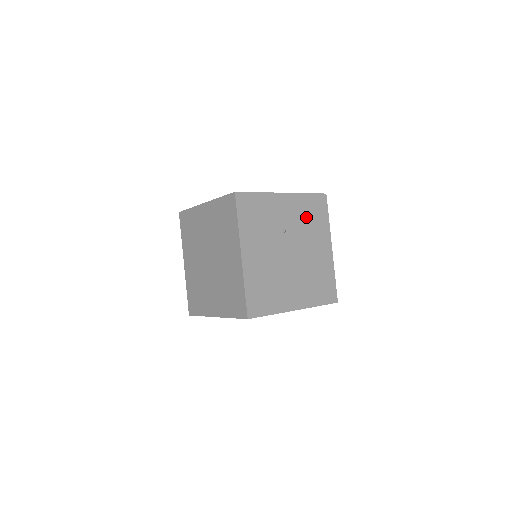
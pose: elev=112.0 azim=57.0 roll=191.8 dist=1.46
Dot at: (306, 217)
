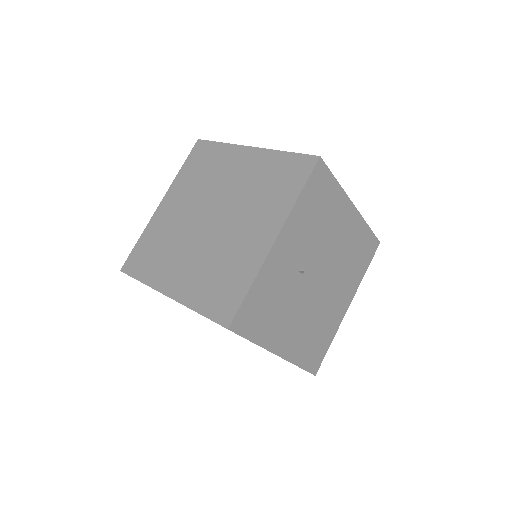
Dot at: occluded
